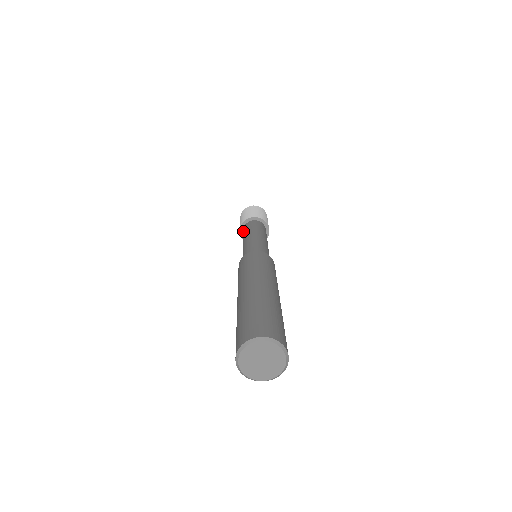
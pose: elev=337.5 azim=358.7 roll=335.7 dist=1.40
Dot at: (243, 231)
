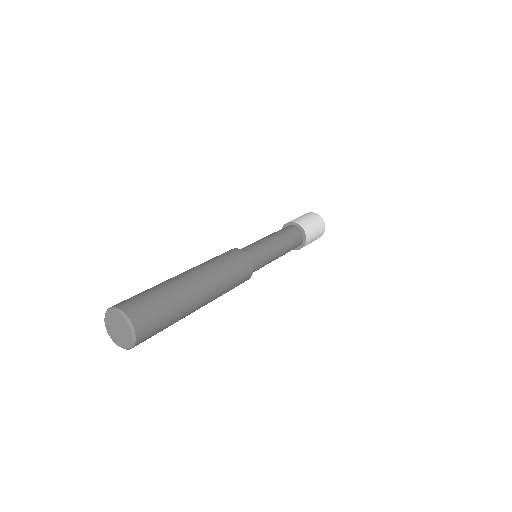
Dot at: occluded
